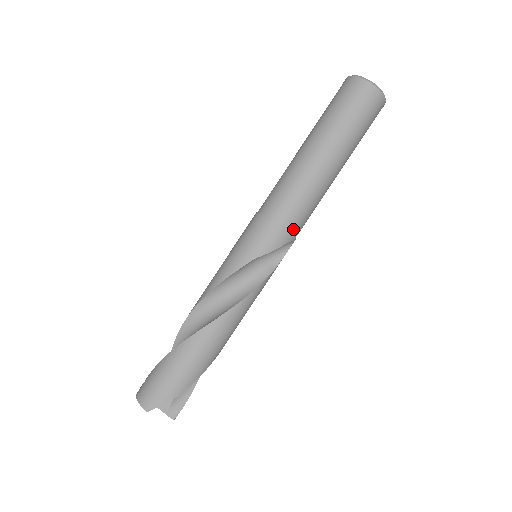
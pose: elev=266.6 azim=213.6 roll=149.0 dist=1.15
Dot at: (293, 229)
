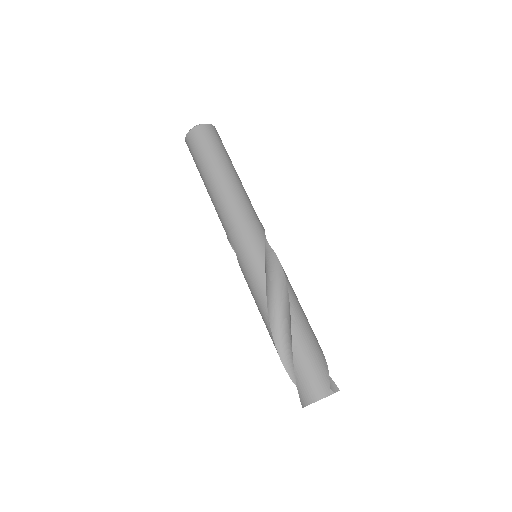
Dot at: (258, 219)
